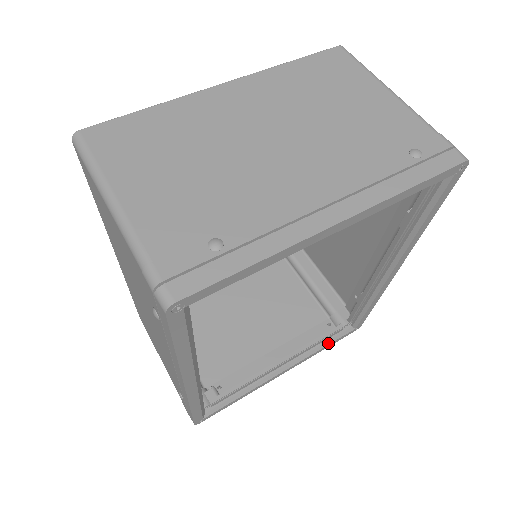
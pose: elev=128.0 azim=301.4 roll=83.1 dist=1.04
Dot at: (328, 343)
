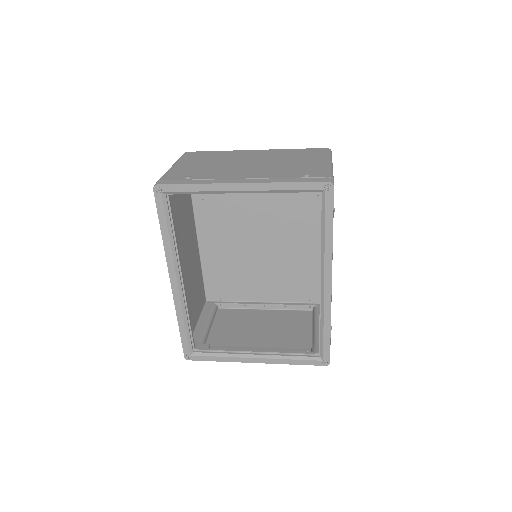
Dot at: (296, 358)
